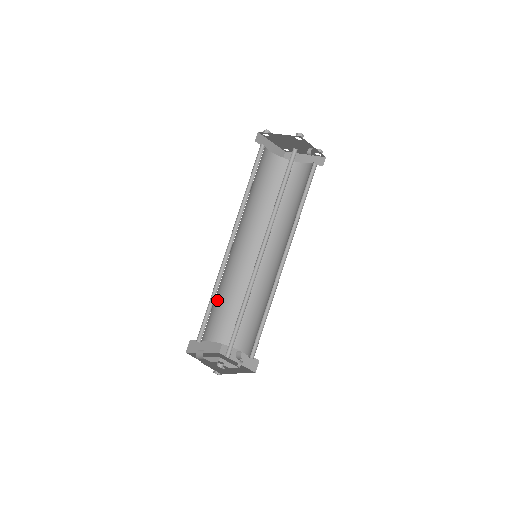
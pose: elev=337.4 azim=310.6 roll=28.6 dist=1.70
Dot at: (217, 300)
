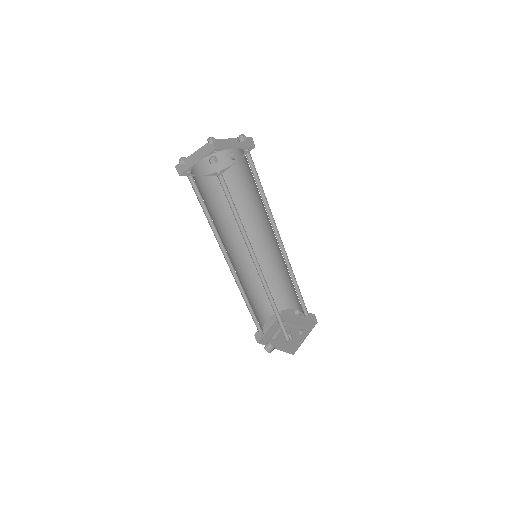
Dot at: (252, 295)
